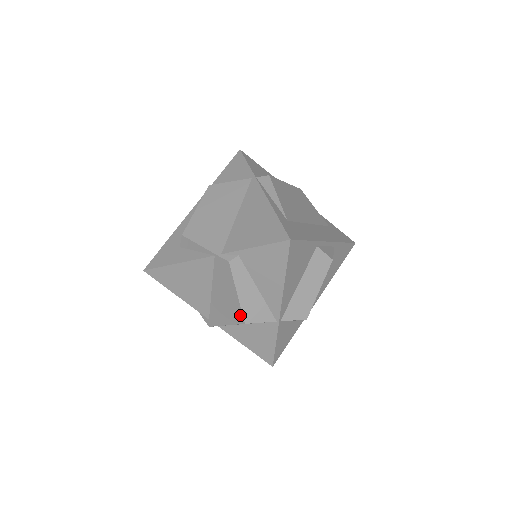
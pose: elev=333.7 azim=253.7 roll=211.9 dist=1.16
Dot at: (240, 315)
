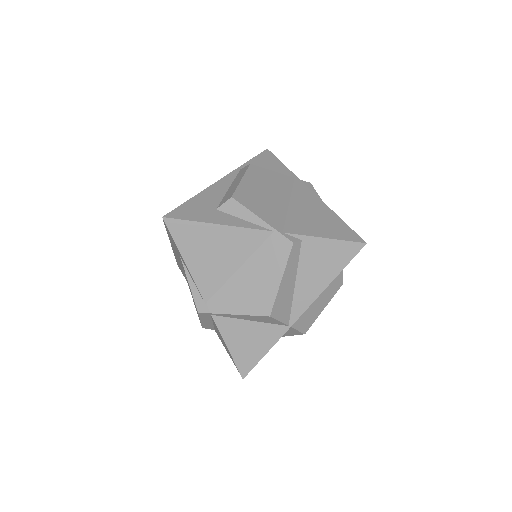
Dot at: (269, 305)
